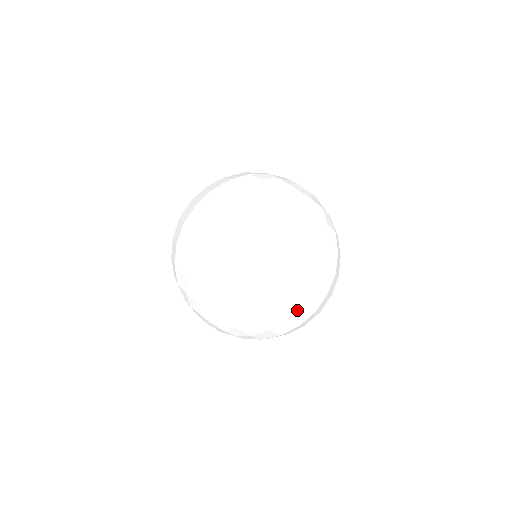
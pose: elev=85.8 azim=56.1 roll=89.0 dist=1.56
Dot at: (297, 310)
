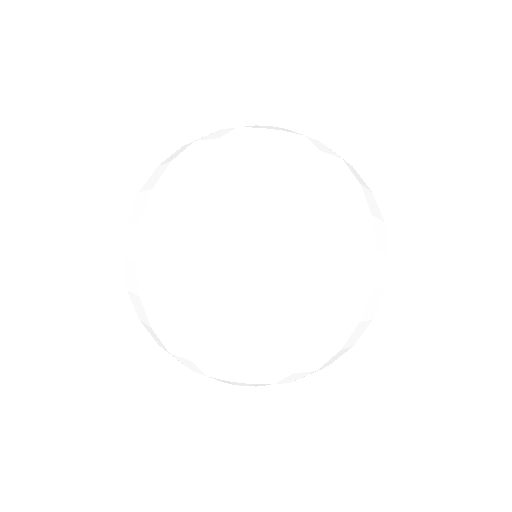
Dot at: (368, 300)
